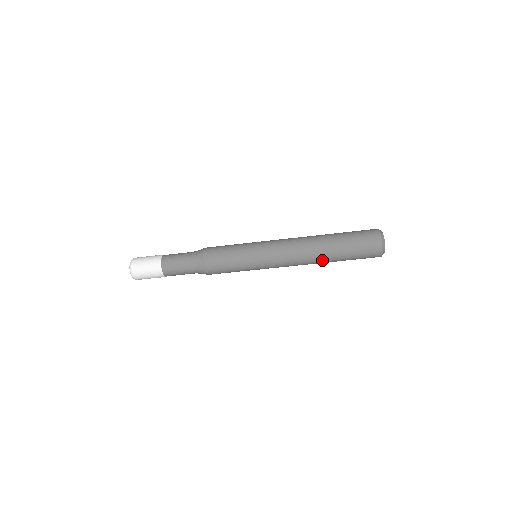
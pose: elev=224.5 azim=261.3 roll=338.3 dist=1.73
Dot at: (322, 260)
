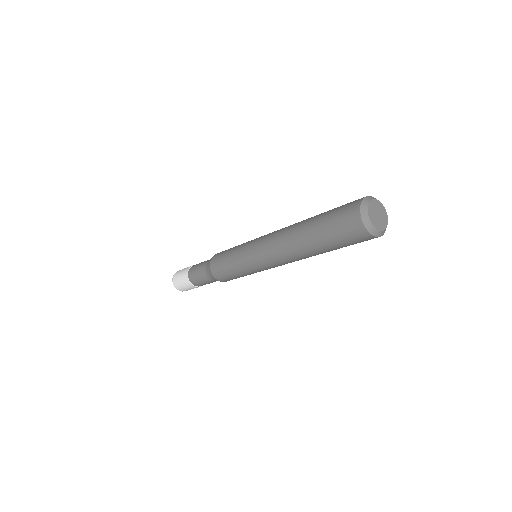
Dot at: occluded
